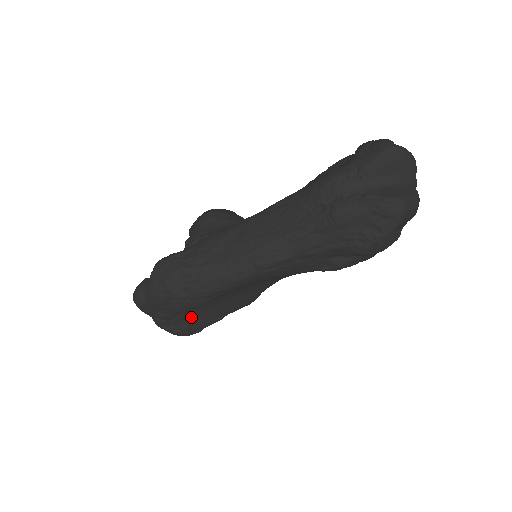
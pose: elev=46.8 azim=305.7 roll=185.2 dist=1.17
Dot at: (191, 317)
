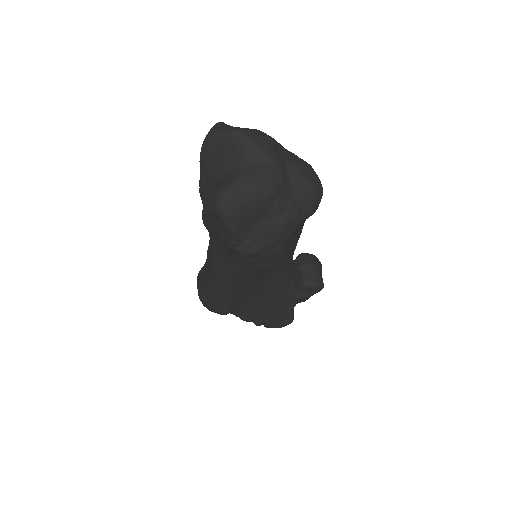
Dot at: (260, 314)
